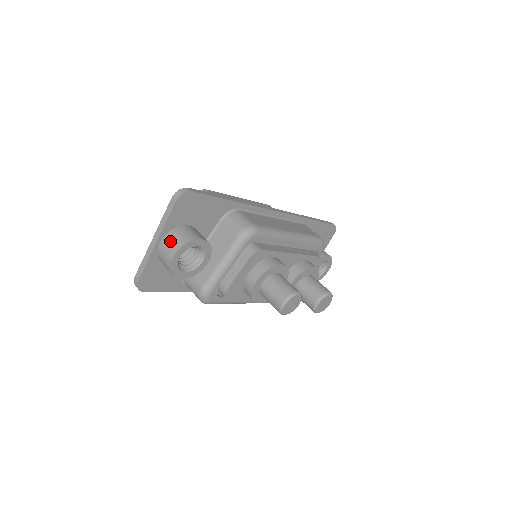
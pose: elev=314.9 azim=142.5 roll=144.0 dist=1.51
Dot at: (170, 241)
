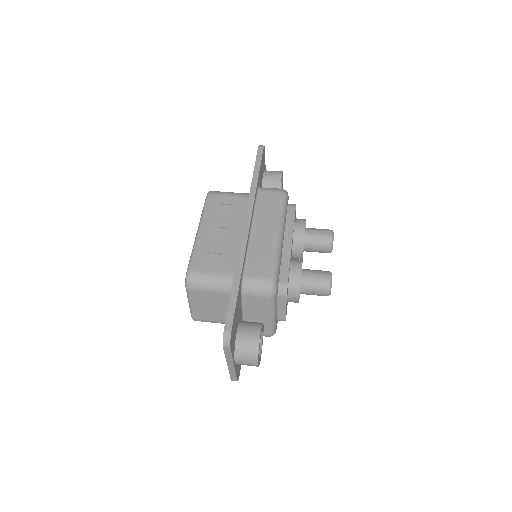
Dot at: (244, 359)
